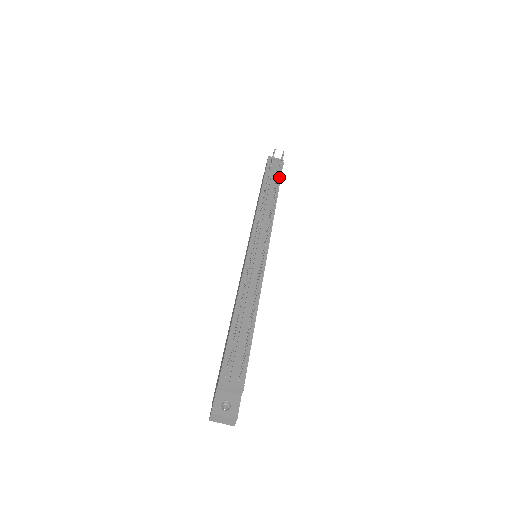
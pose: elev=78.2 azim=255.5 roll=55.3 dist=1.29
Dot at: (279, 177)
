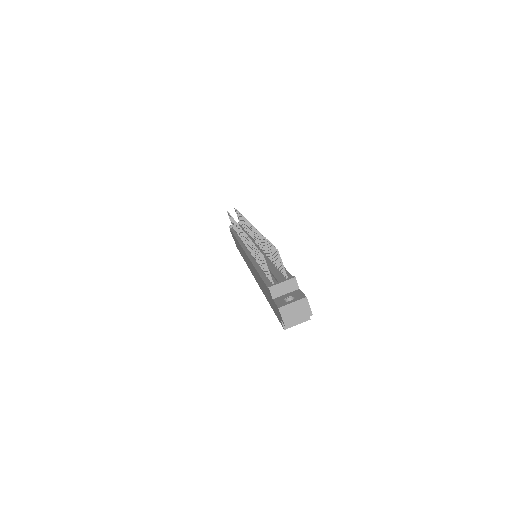
Dot at: occluded
